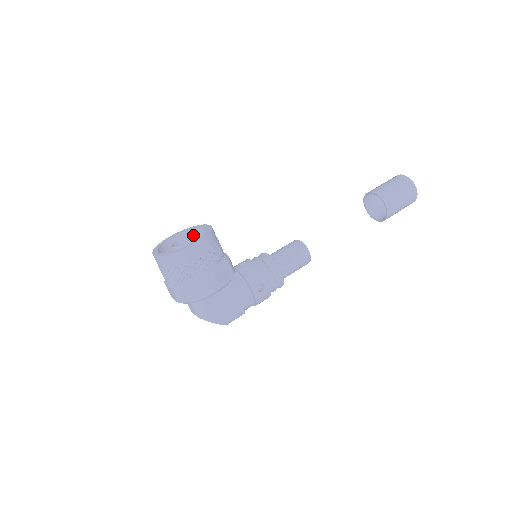
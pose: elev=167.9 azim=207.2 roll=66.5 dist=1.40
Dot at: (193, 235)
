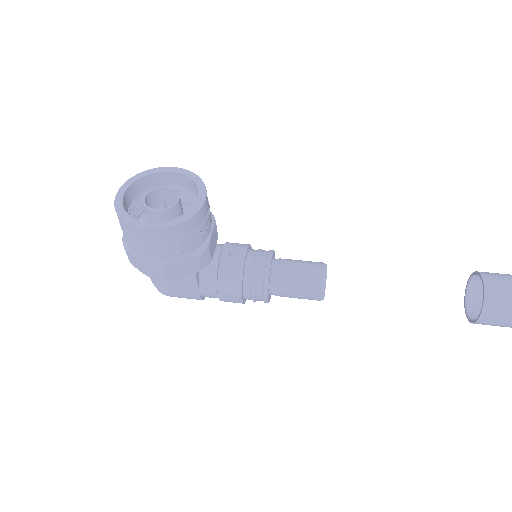
Dot at: (178, 198)
